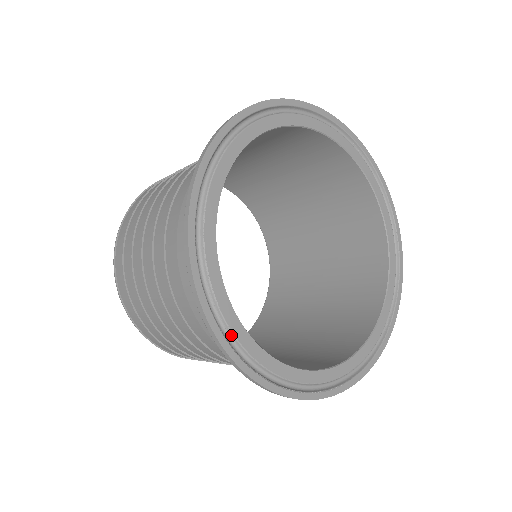
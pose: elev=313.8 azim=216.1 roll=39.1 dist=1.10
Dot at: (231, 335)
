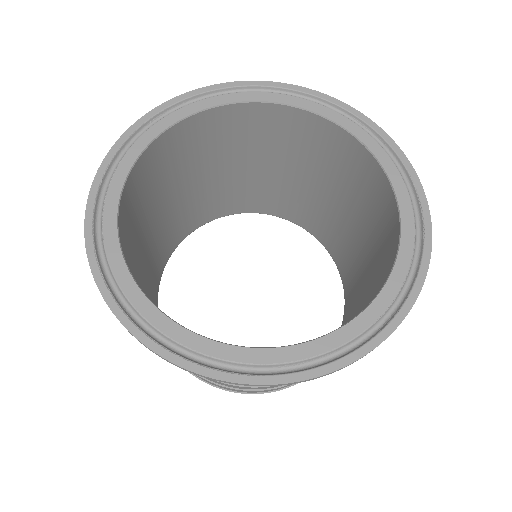
Dot at: (110, 271)
